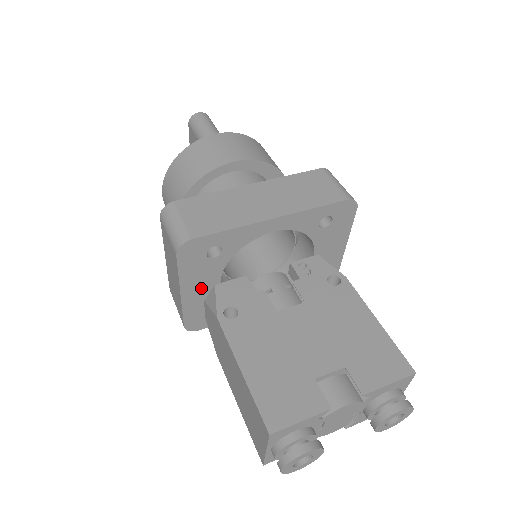
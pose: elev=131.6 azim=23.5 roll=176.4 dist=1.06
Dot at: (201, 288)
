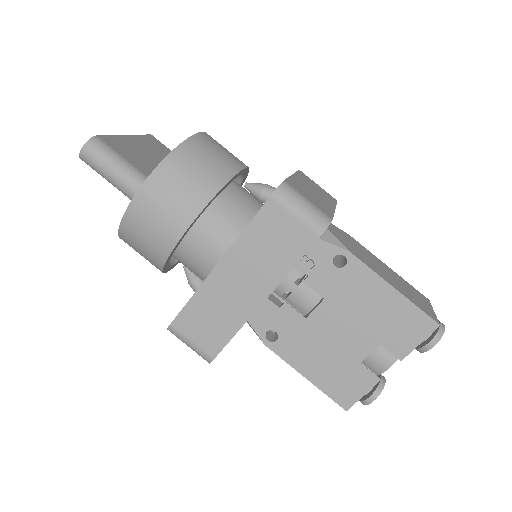
Dot at: occluded
